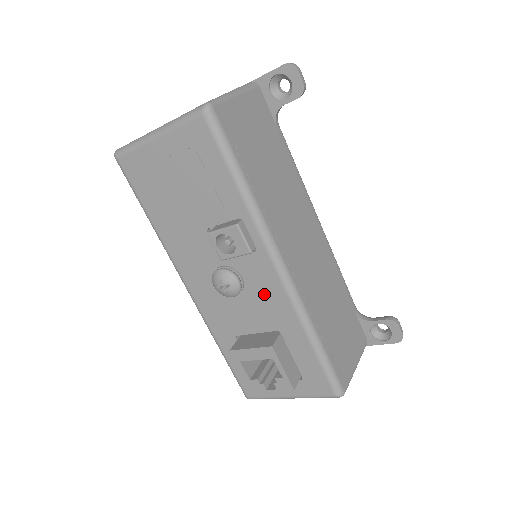
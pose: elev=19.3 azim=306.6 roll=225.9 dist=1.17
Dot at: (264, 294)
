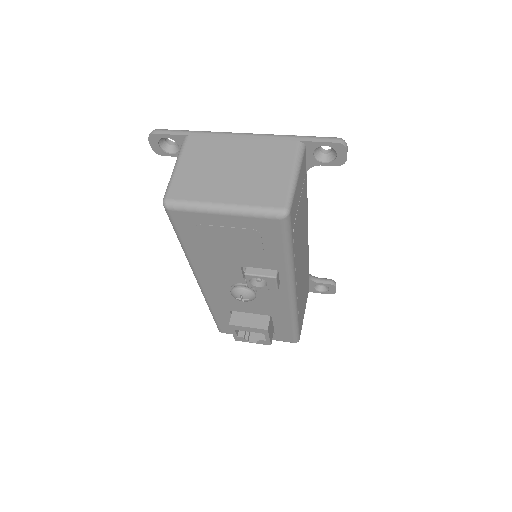
Dot at: (271, 301)
